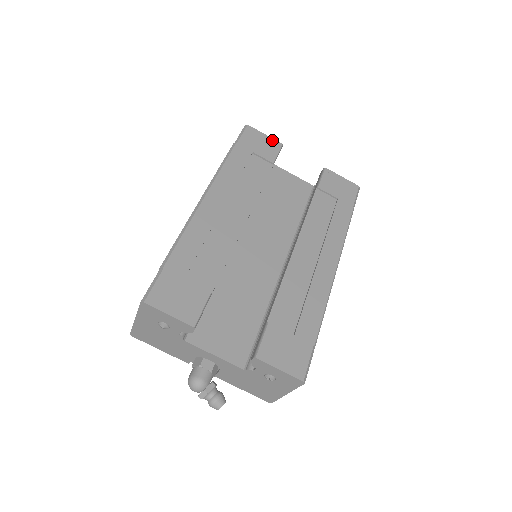
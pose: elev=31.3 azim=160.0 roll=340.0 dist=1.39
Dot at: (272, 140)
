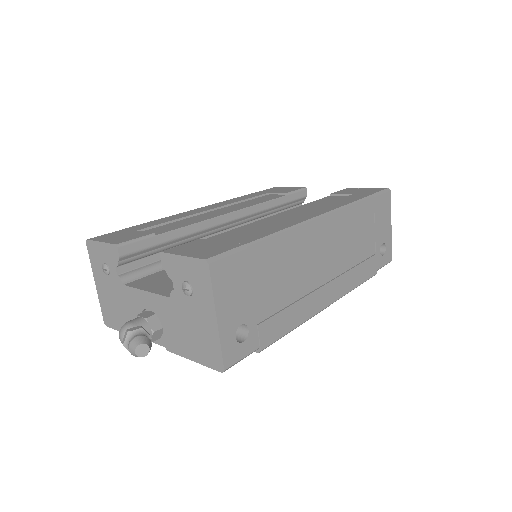
Dot at: occluded
